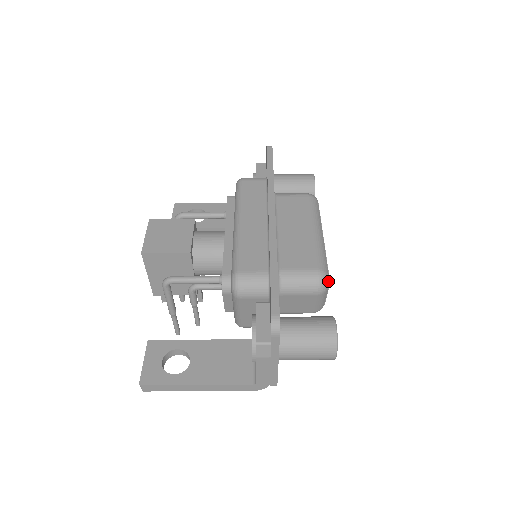
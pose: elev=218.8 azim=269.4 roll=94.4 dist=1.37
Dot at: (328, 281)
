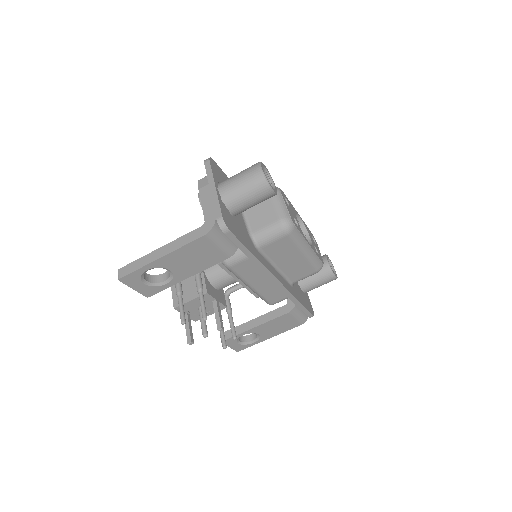
Dot at: (279, 188)
